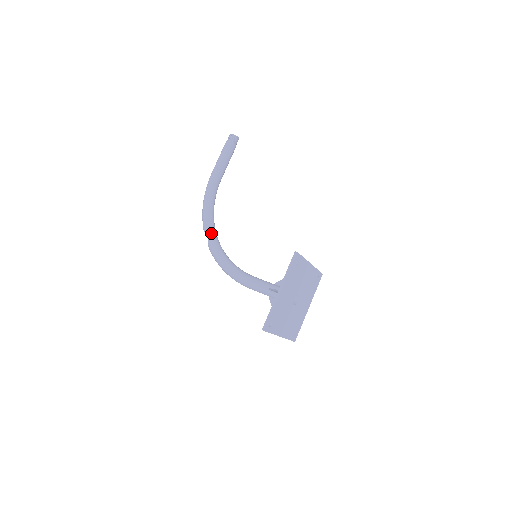
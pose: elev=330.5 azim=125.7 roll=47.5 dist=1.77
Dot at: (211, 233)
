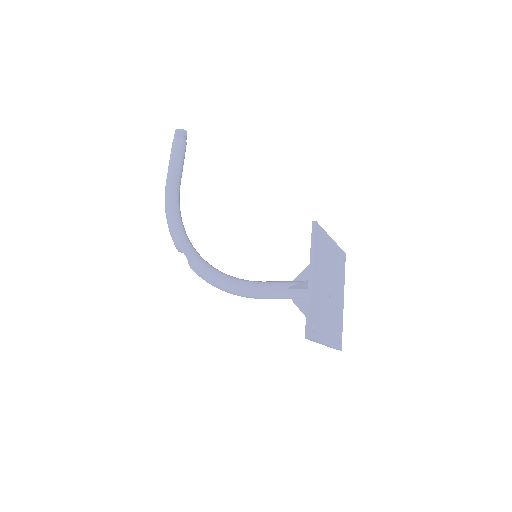
Dot at: (188, 249)
